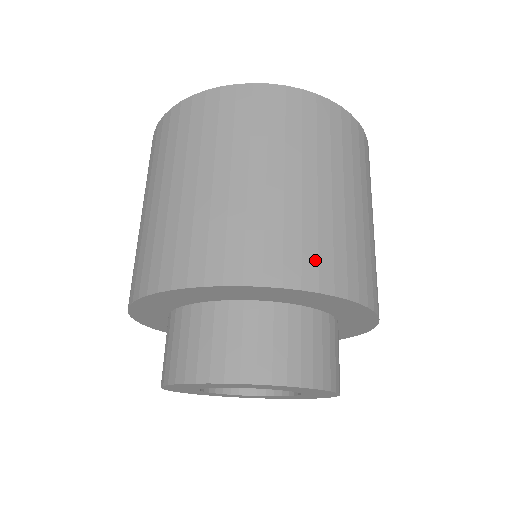
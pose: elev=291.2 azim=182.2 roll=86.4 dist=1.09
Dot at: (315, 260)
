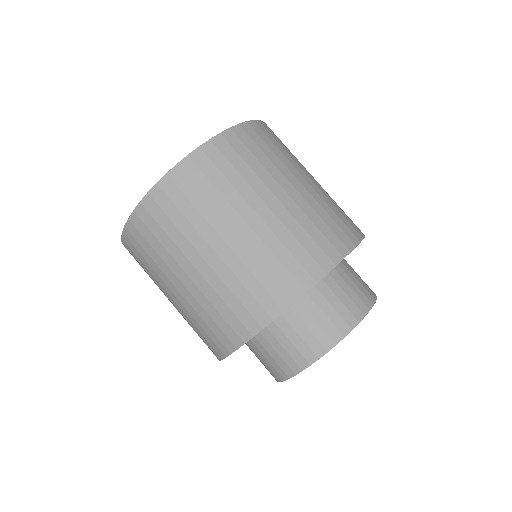
Dot at: (340, 230)
